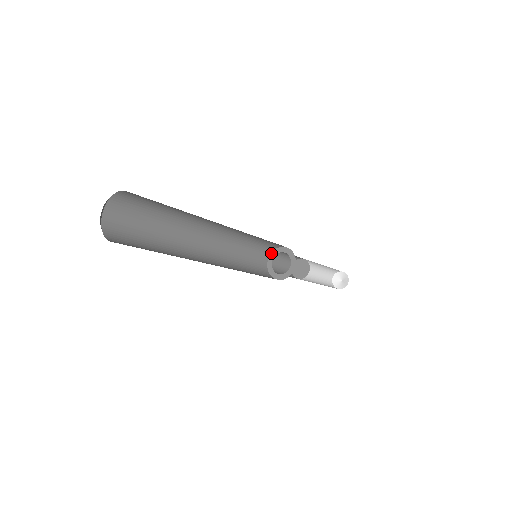
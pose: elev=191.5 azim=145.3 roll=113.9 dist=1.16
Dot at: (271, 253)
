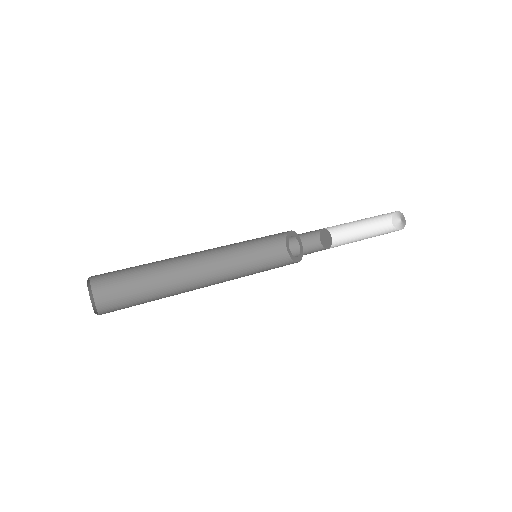
Dot at: (292, 231)
